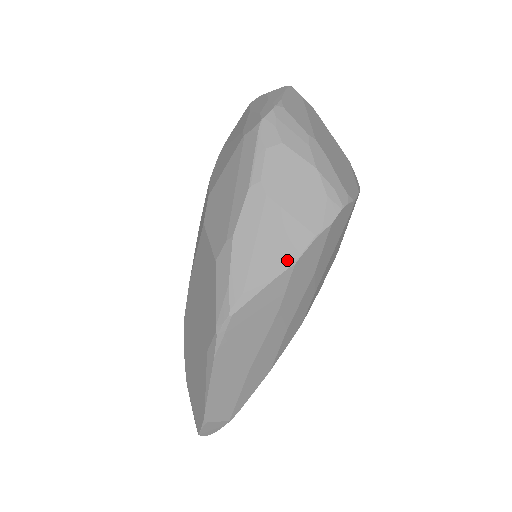
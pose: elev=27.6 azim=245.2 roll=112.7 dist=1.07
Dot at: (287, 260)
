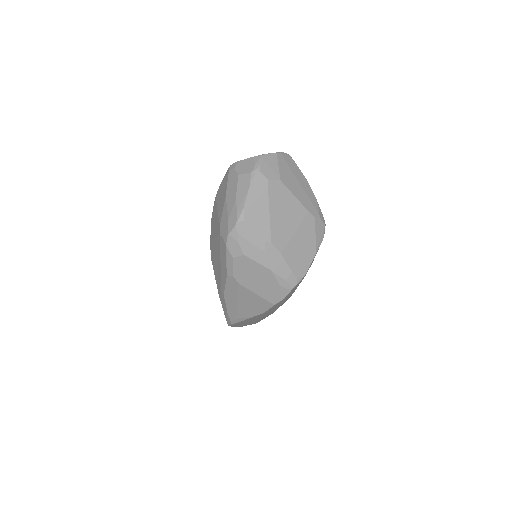
Dot at: (259, 311)
